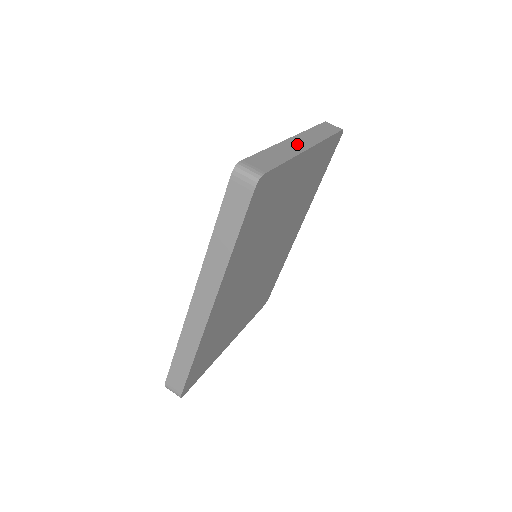
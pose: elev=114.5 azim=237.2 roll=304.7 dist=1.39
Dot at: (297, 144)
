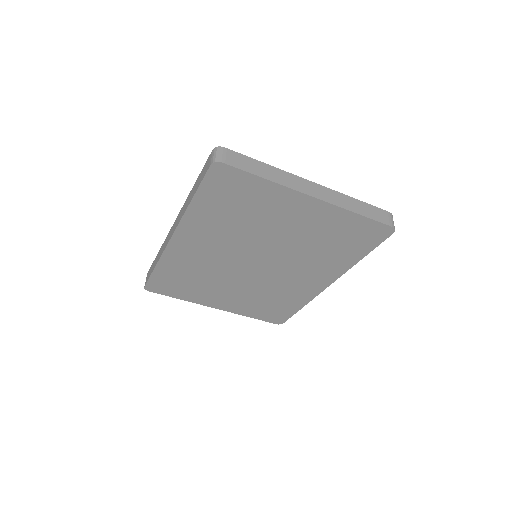
Dot at: (305, 186)
